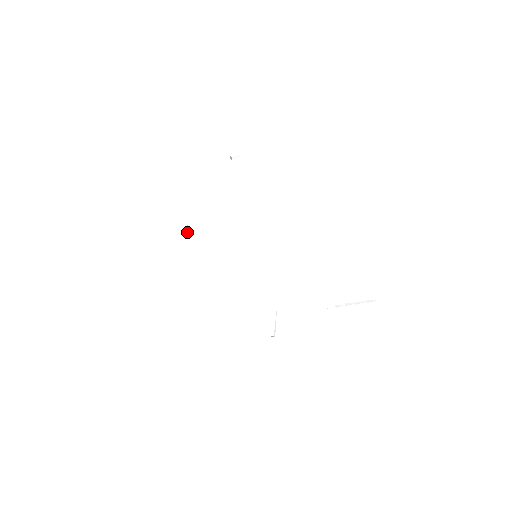
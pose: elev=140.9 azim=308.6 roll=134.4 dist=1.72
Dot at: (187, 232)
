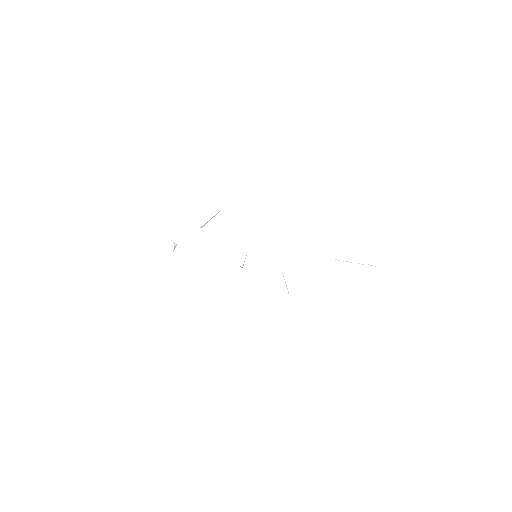
Dot at: (175, 247)
